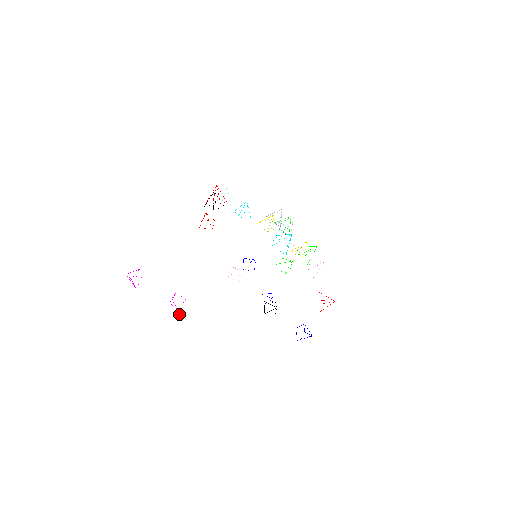
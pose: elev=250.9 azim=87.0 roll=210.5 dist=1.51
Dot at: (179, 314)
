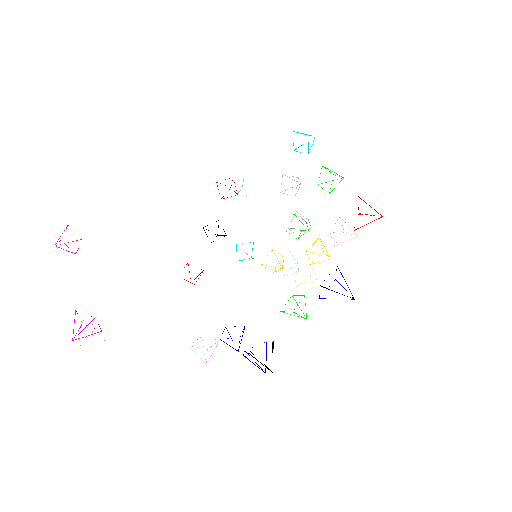
Dot at: occluded
